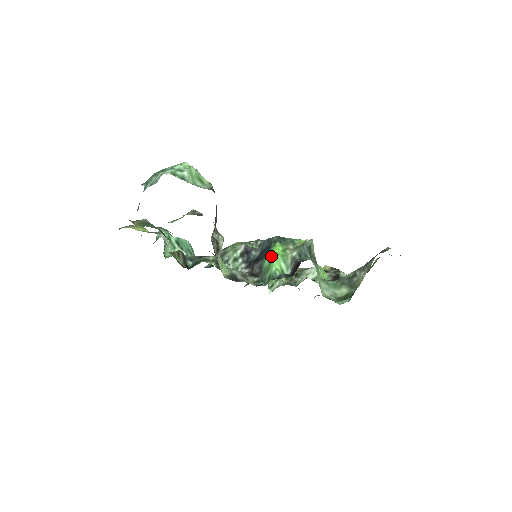
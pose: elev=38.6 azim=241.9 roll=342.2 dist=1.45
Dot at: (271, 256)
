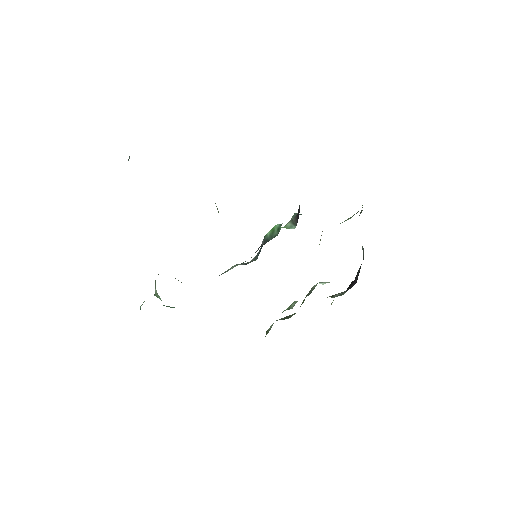
Dot at: occluded
